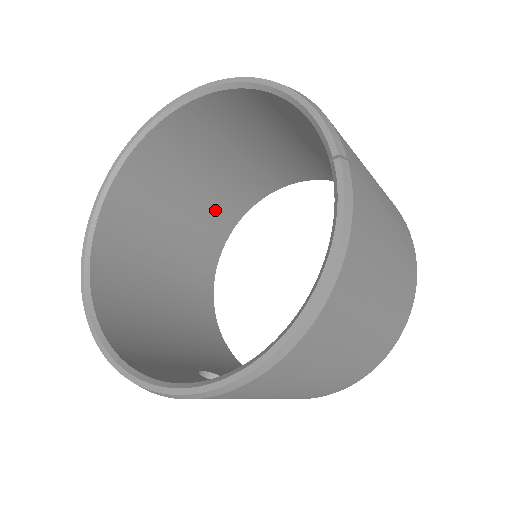
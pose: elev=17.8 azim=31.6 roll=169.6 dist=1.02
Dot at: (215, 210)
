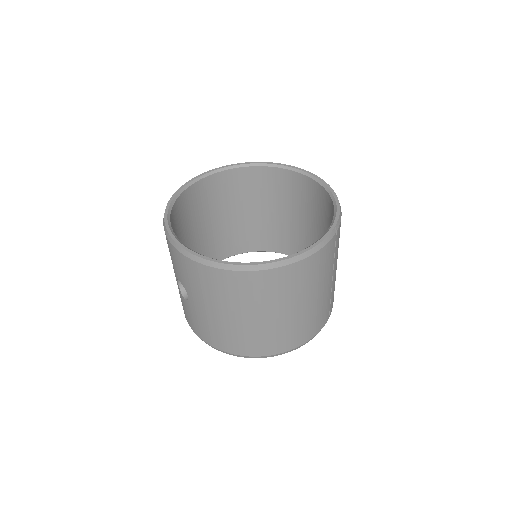
Dot at: (248, 233)
